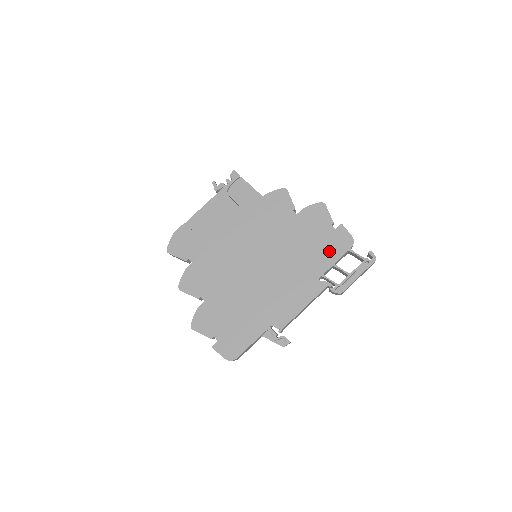
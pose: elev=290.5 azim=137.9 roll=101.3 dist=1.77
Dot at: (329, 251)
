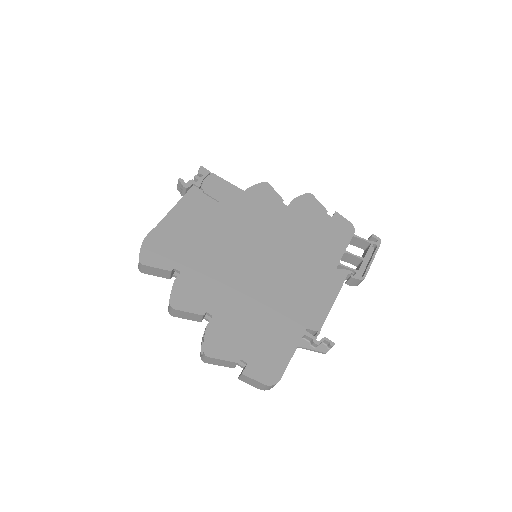
Dot at: (335, 239)
